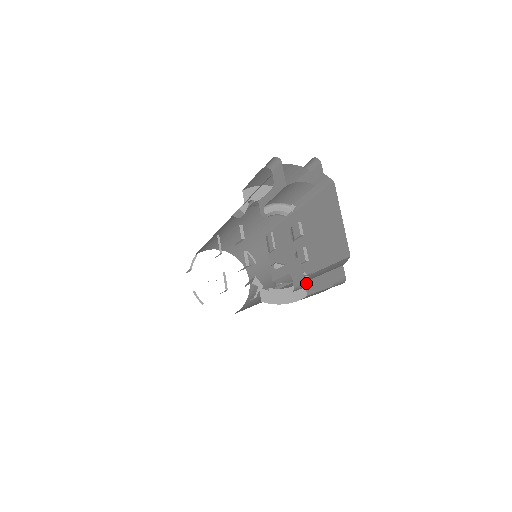
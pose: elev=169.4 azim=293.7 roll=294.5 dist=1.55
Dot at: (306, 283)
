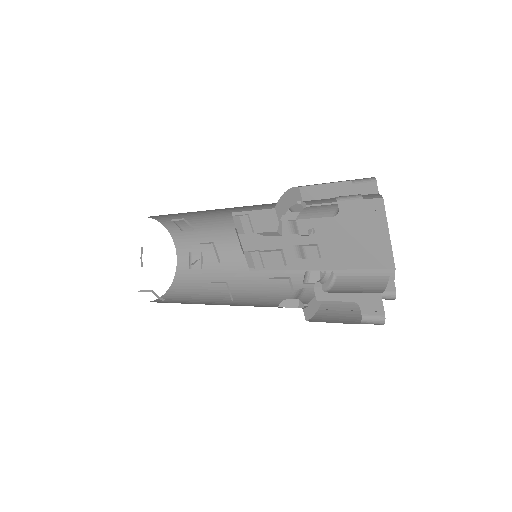
Dot at: occluded
